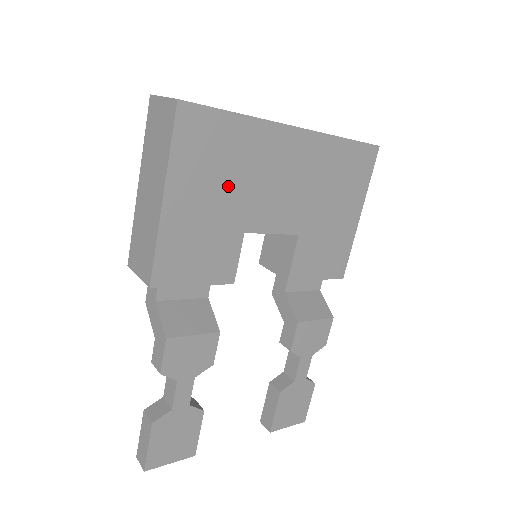
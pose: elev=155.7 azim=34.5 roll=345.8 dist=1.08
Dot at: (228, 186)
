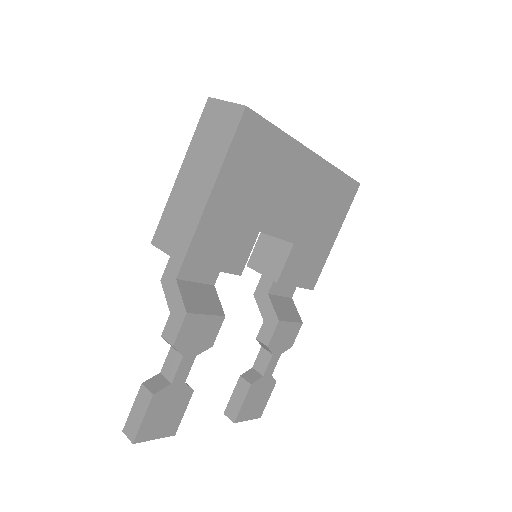
Dot at: (259, 188)
